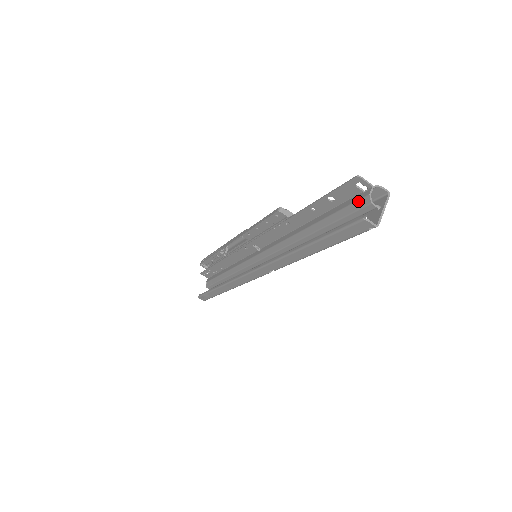
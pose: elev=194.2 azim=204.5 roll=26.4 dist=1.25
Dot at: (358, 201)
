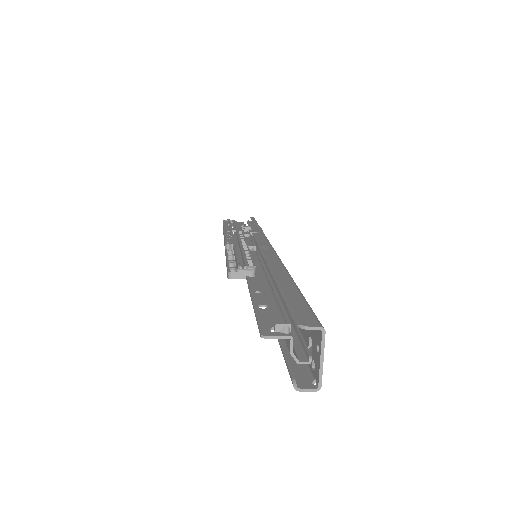
Dot at: (286, 343)
